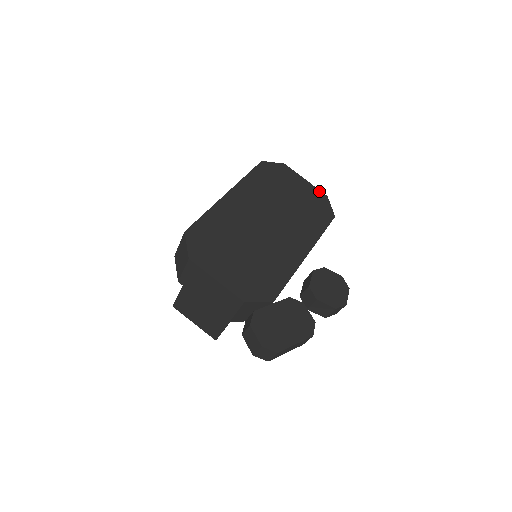
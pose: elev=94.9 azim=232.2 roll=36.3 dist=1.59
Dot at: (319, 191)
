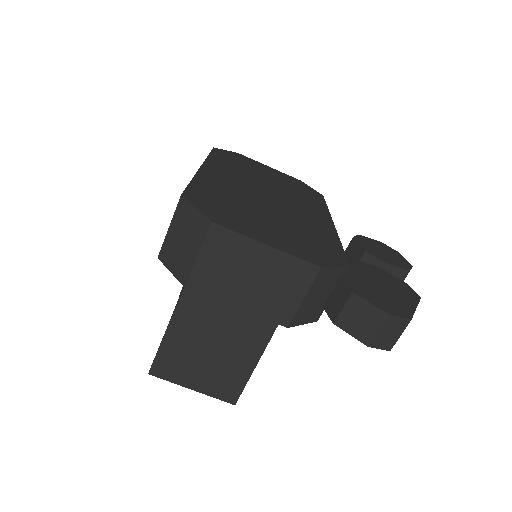
Dot at: (289, 176)
